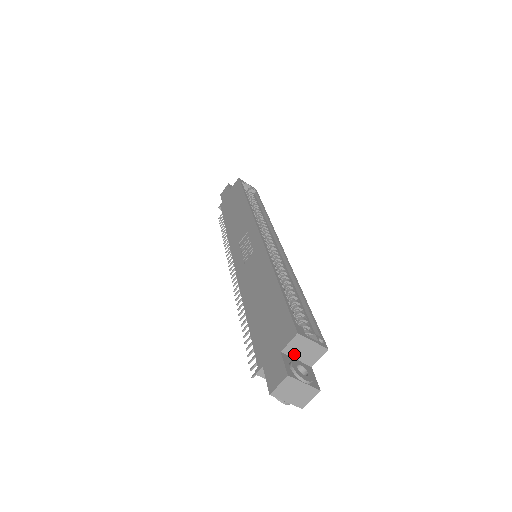
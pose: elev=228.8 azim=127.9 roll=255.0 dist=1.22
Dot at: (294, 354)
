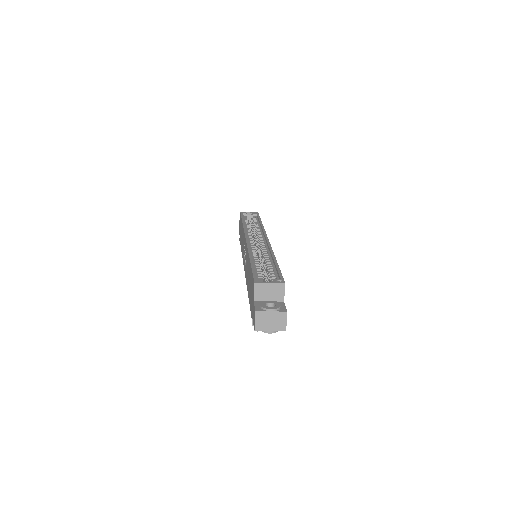
Dot at: (264, 298)
